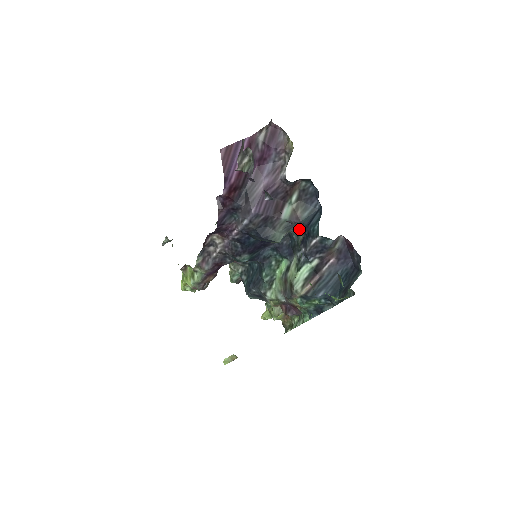
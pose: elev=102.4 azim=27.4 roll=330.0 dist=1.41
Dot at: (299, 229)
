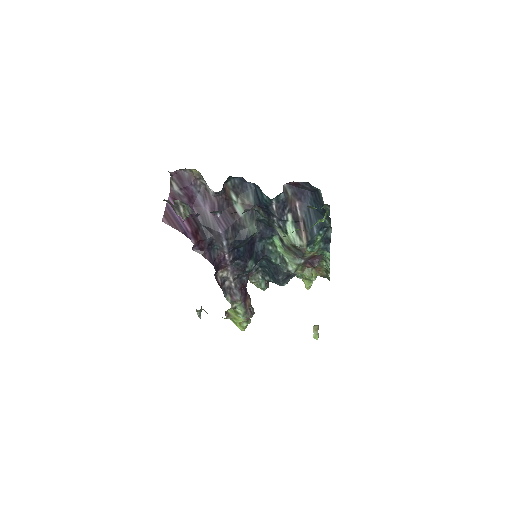
Dot at: (255, 209)
